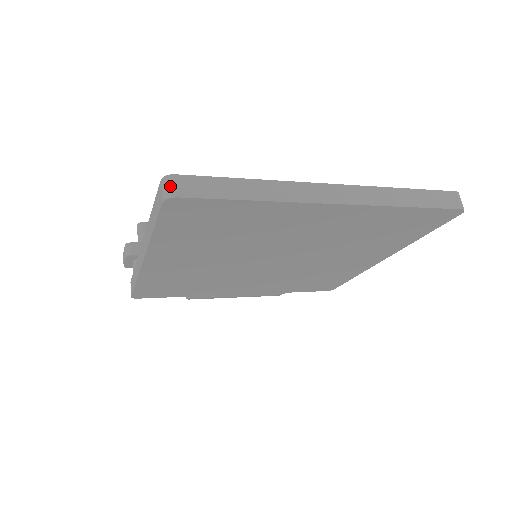
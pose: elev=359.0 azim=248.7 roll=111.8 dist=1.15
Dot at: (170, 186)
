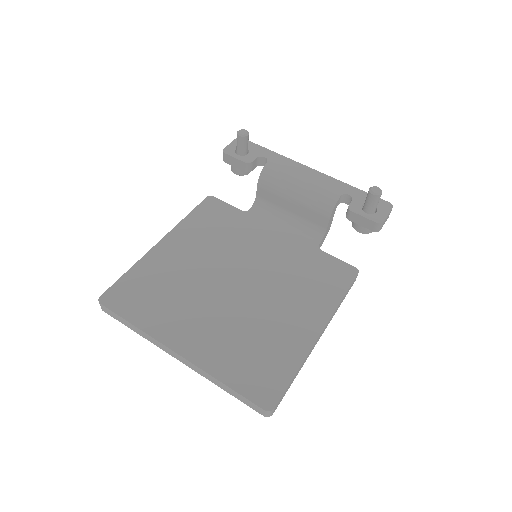
Dot at: (100, 305)
